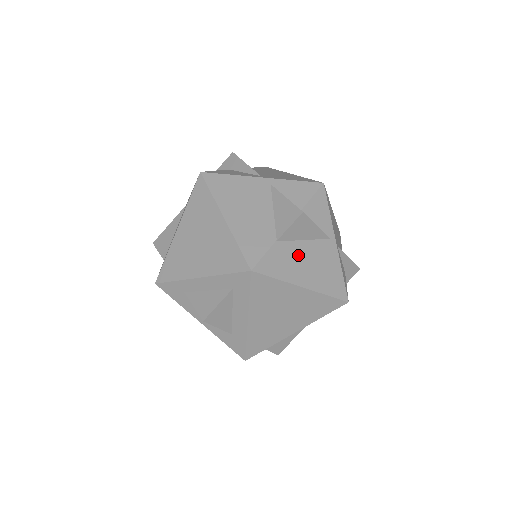
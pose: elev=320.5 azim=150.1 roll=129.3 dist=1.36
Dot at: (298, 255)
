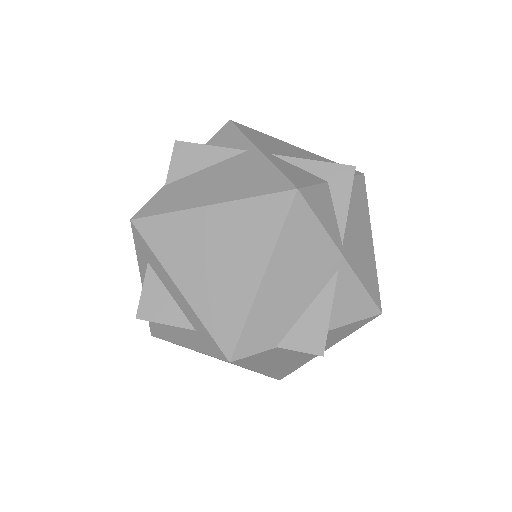
Dot at: (198, 183)
